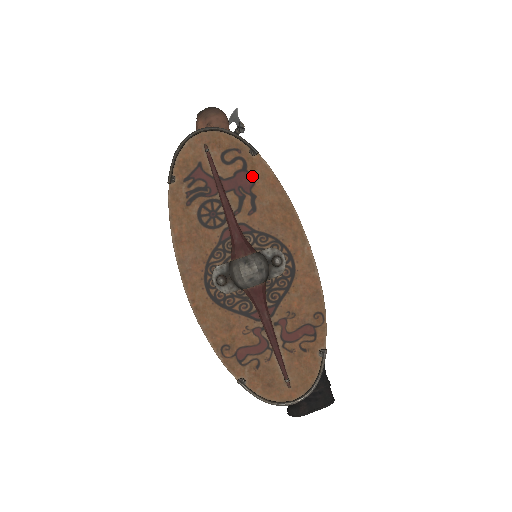
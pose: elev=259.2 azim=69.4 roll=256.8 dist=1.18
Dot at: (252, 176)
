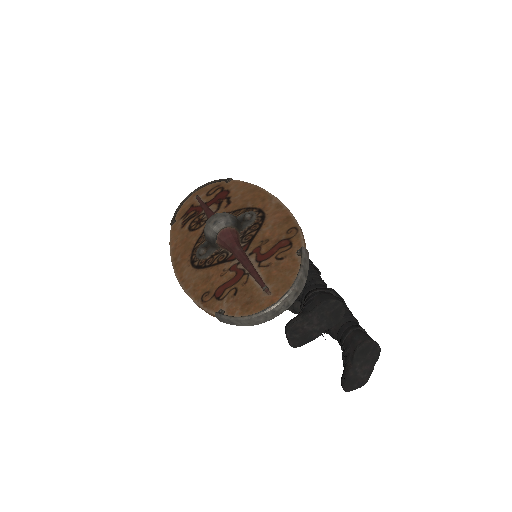
Dot at: (228, 191)
